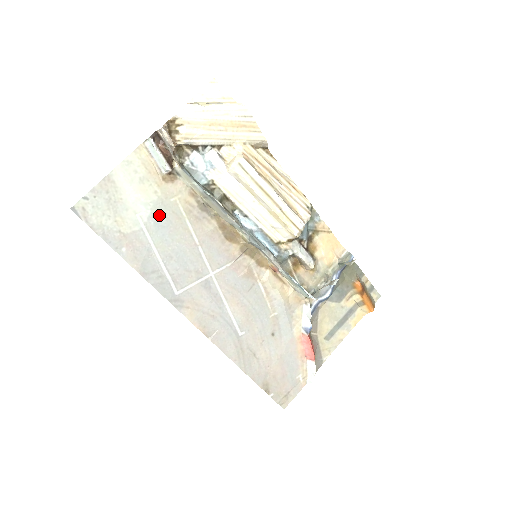
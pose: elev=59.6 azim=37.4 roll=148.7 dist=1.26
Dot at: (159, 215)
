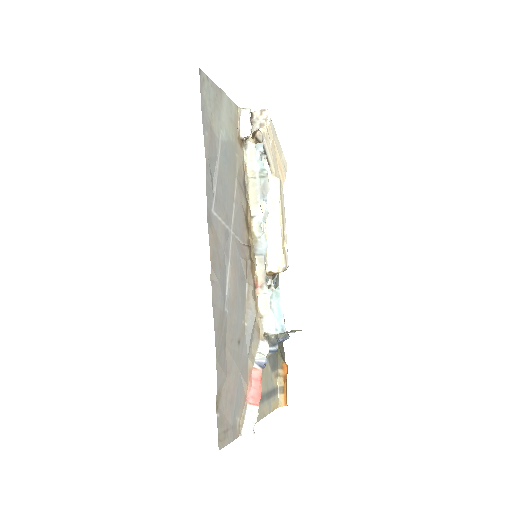
Dot at: (228, 150)
